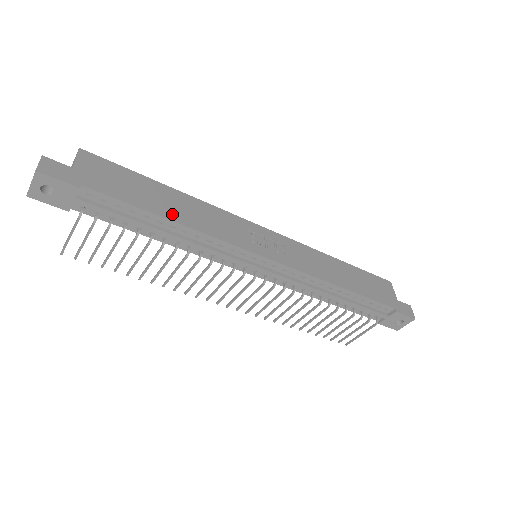
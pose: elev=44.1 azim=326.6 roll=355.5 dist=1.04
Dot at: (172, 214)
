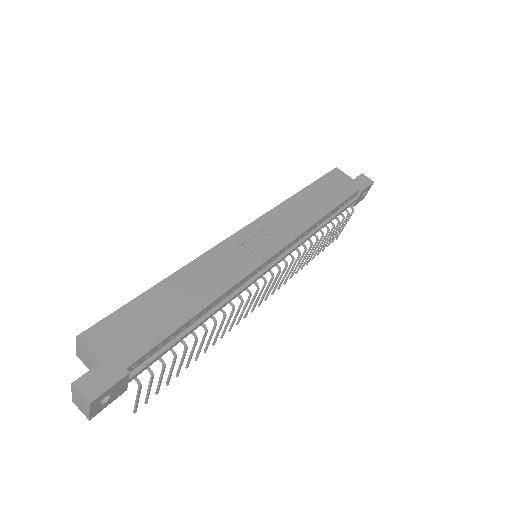
Dot at: (195, 304)
